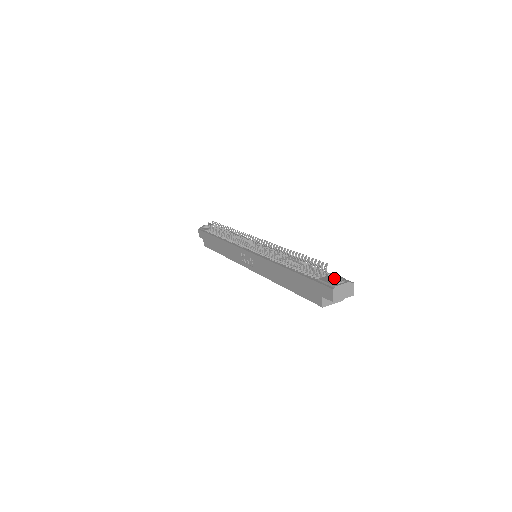
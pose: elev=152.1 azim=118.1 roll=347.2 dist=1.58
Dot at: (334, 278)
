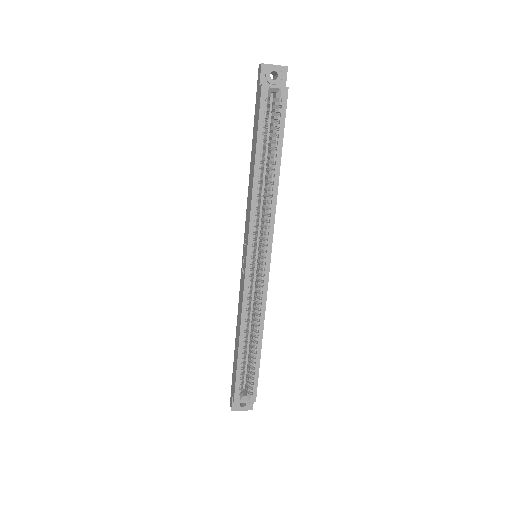
Dot at: occluded
